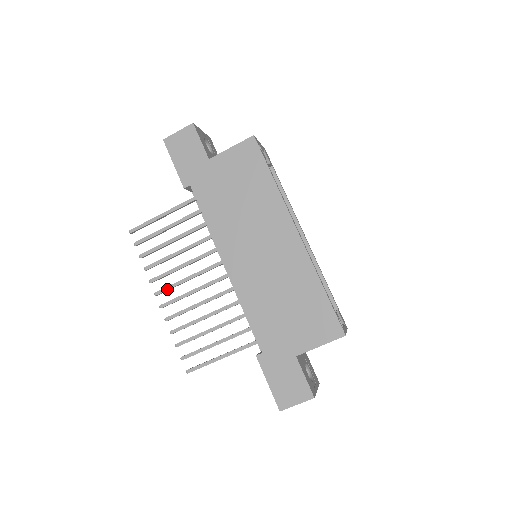
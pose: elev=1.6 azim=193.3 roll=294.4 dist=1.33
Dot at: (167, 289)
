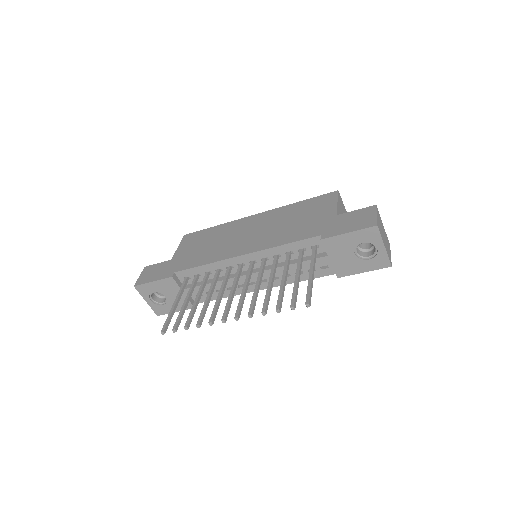
Dot at: (226, 309)
